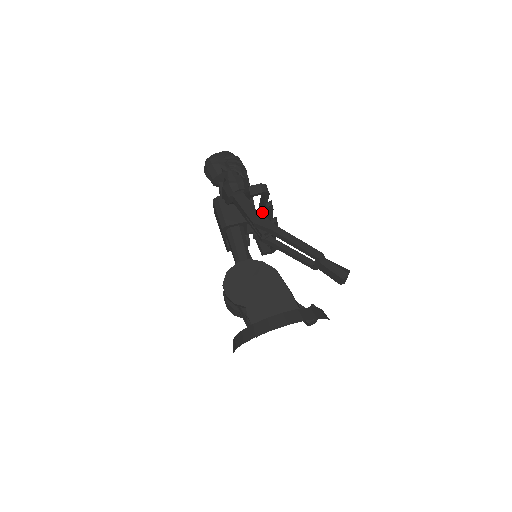
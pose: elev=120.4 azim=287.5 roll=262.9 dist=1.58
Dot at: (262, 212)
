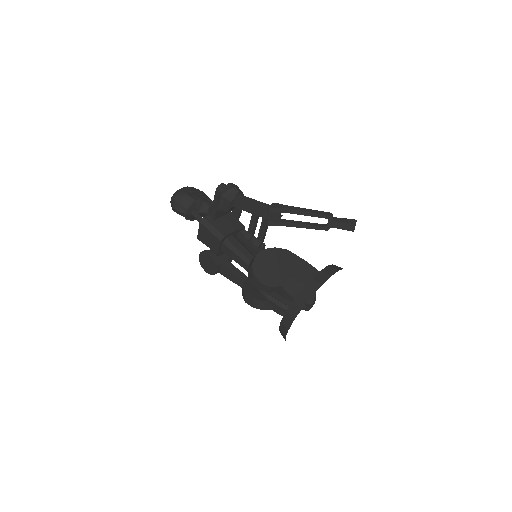
Dot at: occluded
